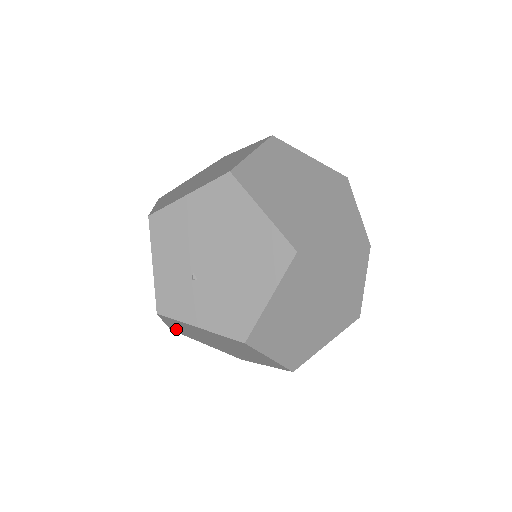
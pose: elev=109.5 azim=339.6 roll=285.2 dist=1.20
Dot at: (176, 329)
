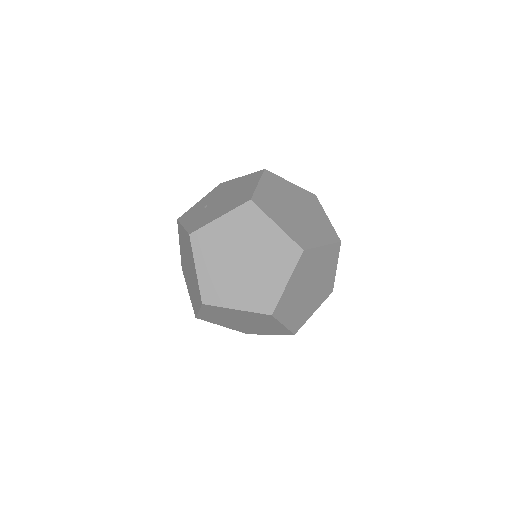
Dot at: (182, 260)
